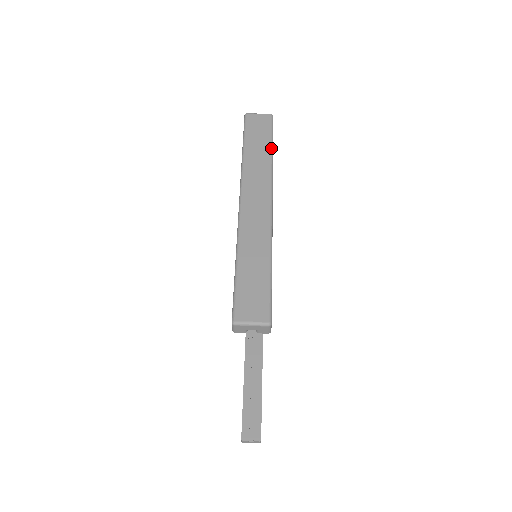
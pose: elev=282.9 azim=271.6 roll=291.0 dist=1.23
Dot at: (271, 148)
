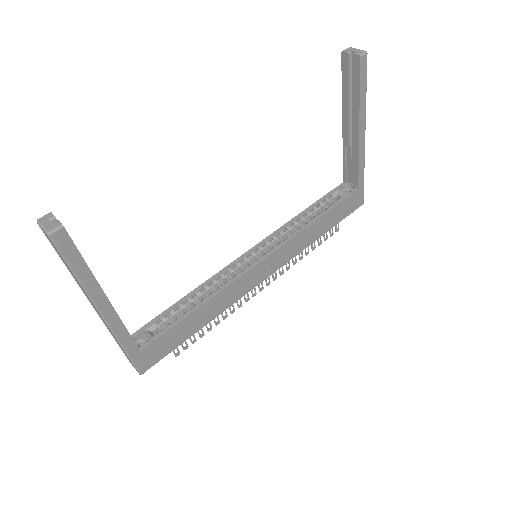
Dot at: occluded
